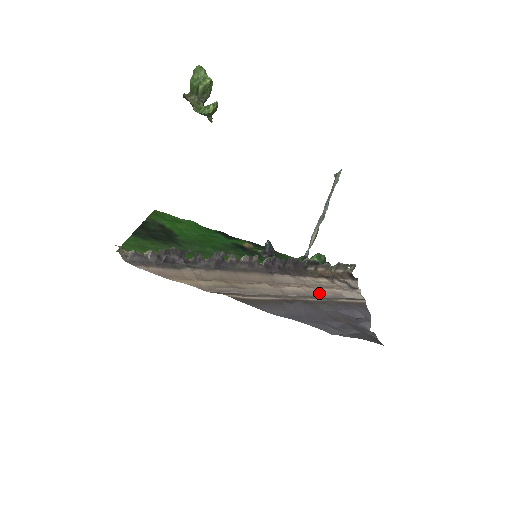
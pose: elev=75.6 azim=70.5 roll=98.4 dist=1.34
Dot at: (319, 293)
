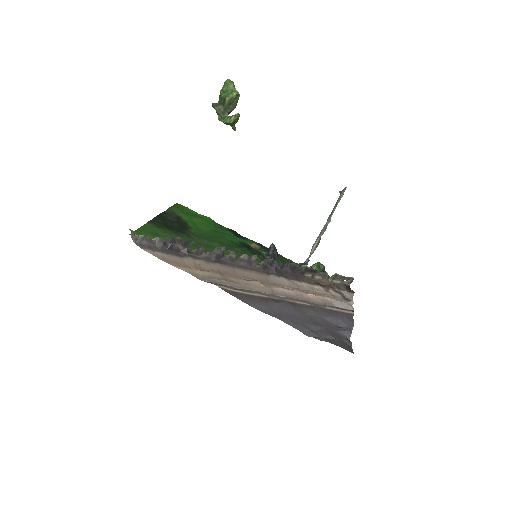
Dot at: (309, 298)
